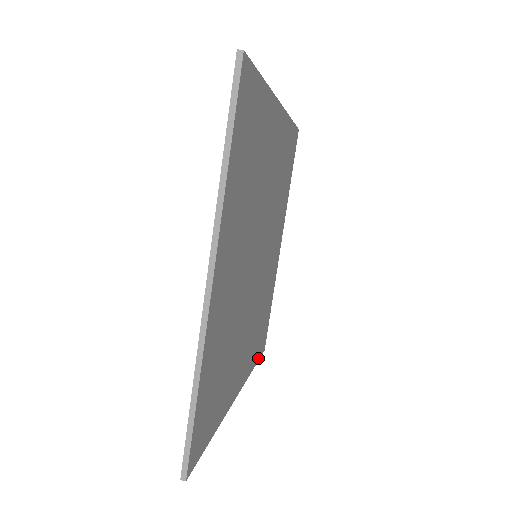
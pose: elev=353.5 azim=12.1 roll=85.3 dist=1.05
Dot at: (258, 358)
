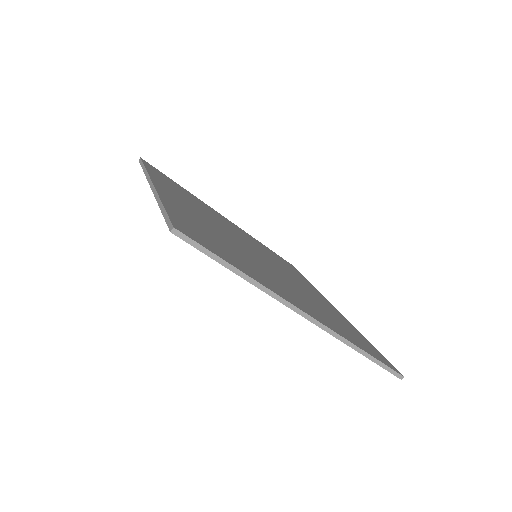
Dot at: (376, 358)
